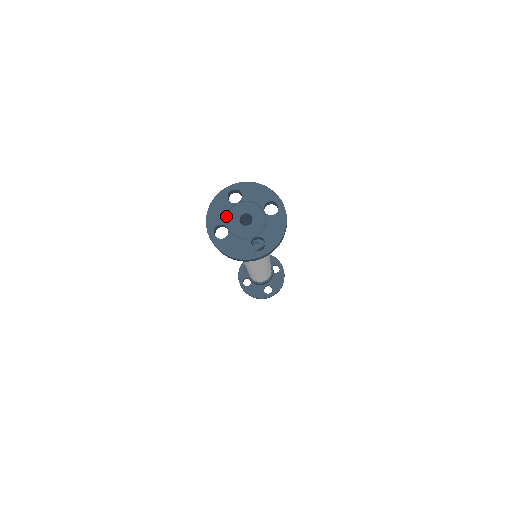
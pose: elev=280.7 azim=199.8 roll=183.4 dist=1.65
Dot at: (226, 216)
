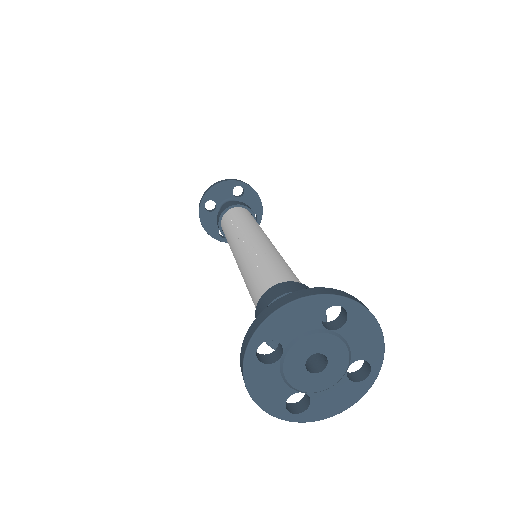
Dot at: (285, 383)
